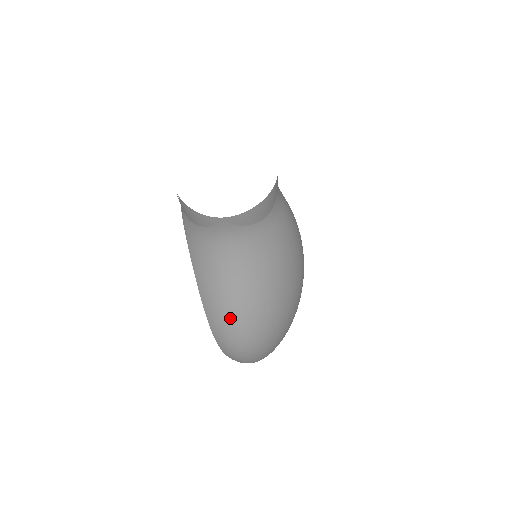
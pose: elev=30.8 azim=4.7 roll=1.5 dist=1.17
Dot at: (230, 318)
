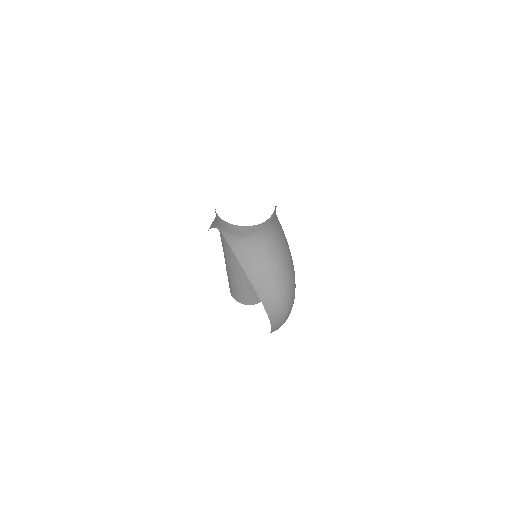
Dot at: (276, 288)
